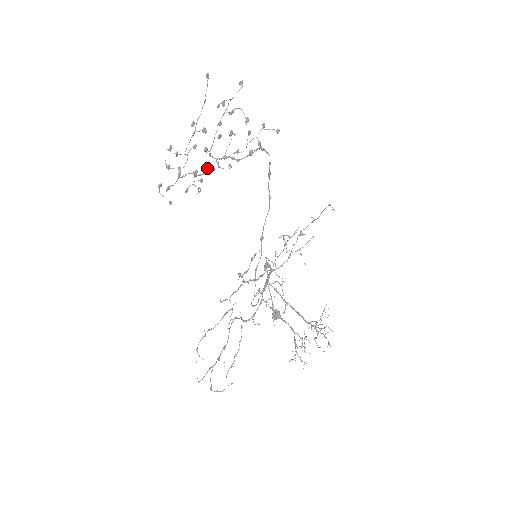
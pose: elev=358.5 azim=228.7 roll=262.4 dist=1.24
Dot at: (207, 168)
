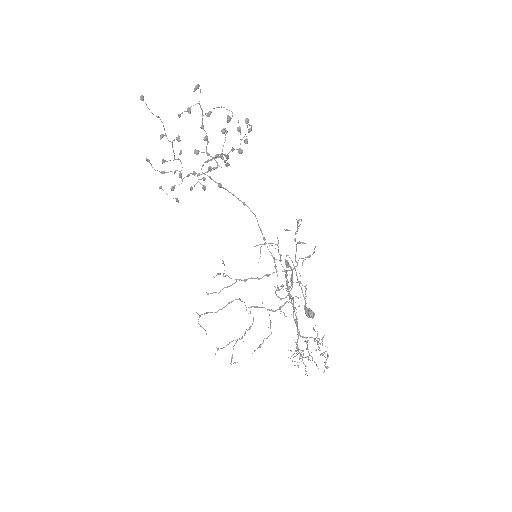
Dot at: (208, 167)
